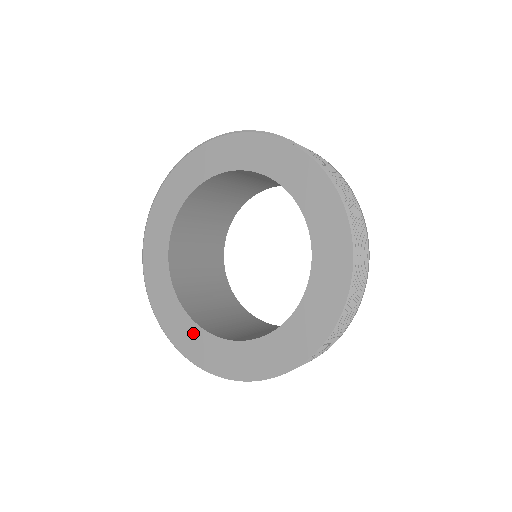
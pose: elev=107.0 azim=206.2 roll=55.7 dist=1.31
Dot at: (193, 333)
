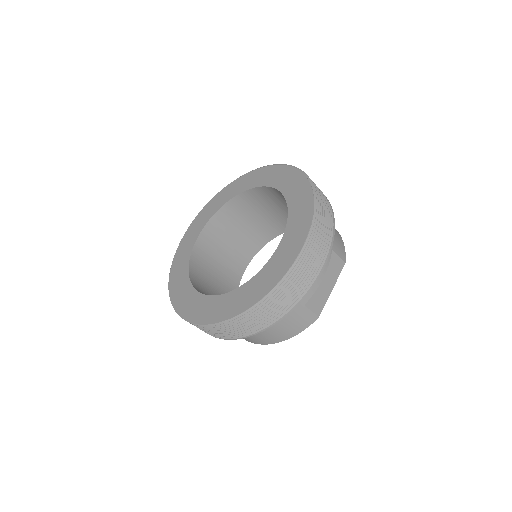
Dot at: (185, 258)
